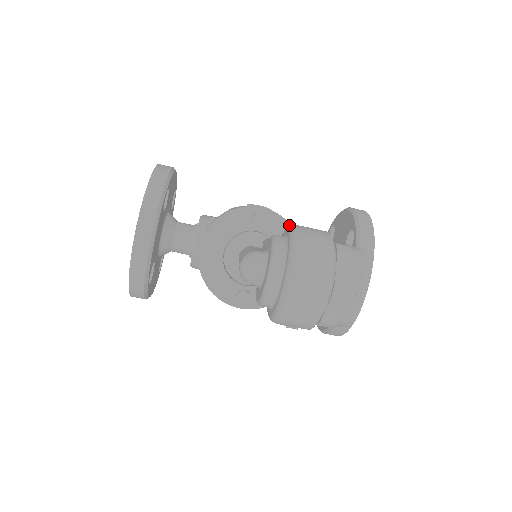
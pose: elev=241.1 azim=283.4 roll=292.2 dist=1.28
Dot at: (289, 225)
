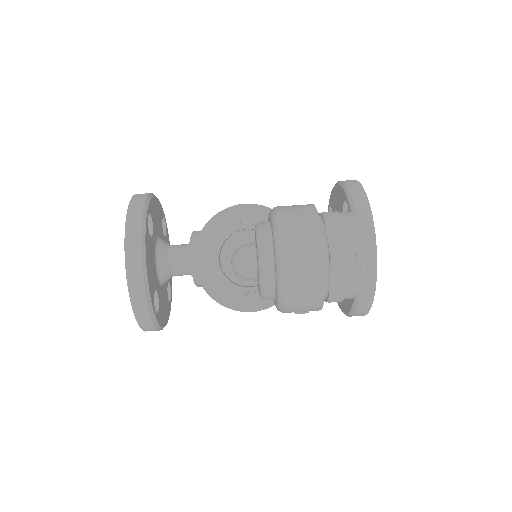
Dot at: occluded
